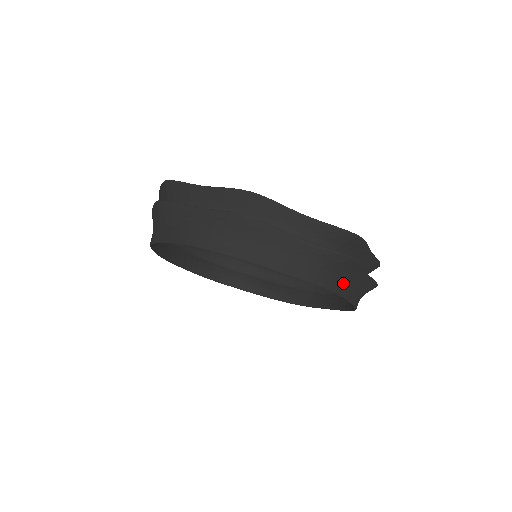
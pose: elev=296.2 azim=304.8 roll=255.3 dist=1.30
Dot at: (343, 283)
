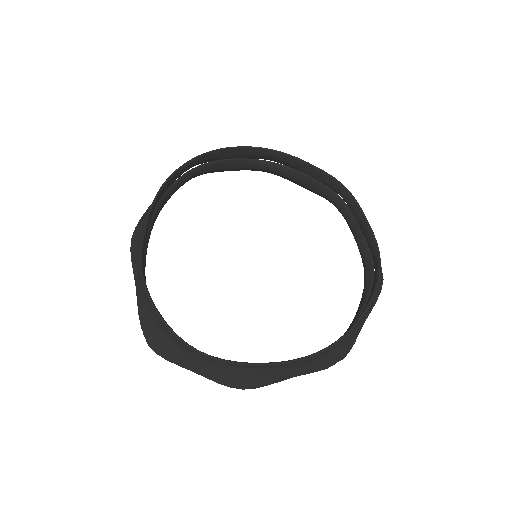
Dot at: (358, 215)
